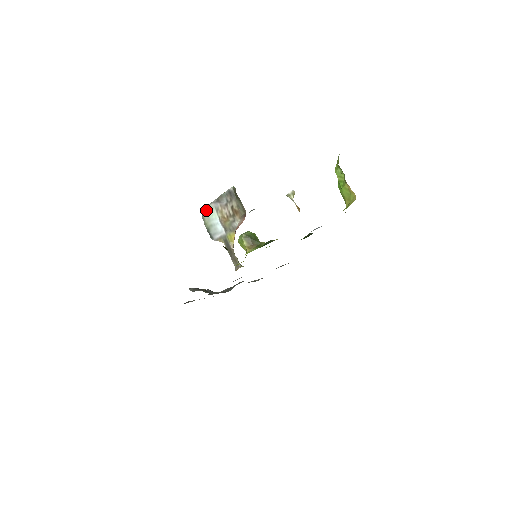
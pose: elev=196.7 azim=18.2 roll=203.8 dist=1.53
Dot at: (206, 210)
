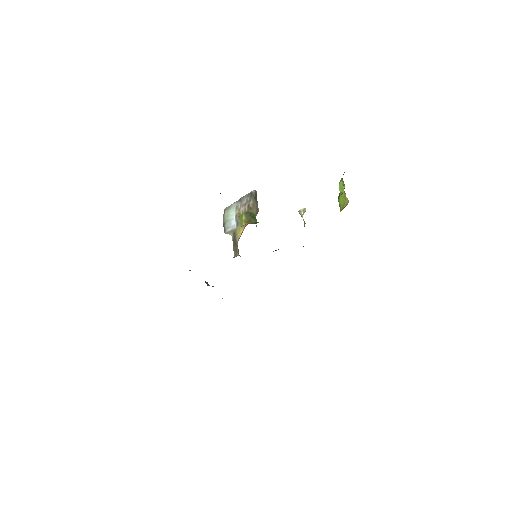
Dot at: (228, 208)
